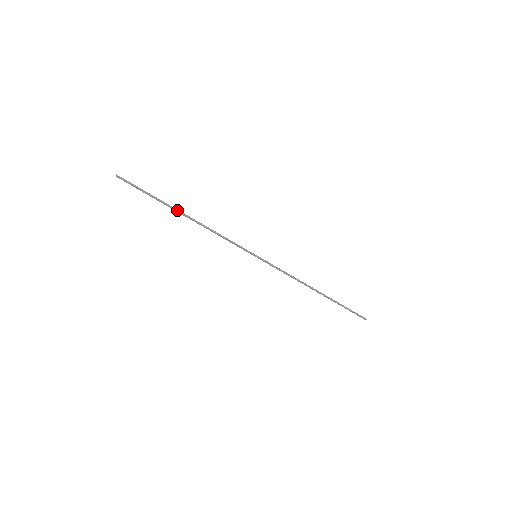
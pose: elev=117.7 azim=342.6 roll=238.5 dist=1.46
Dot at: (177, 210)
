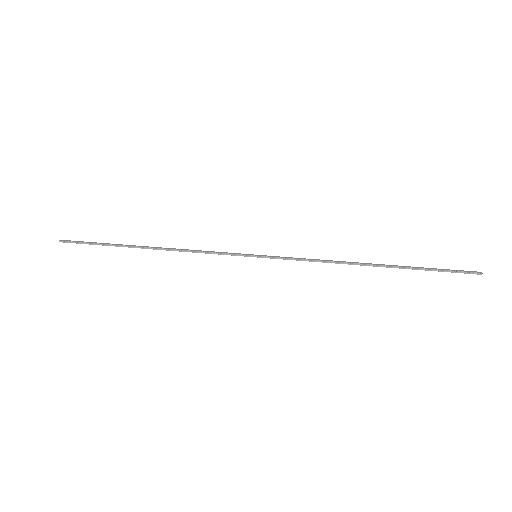
Dot at: (135, 247)
